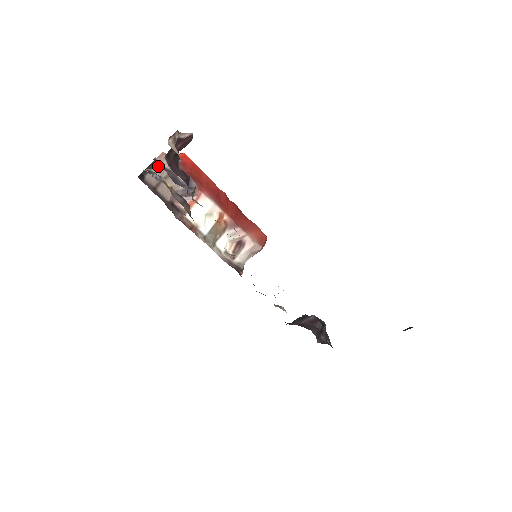
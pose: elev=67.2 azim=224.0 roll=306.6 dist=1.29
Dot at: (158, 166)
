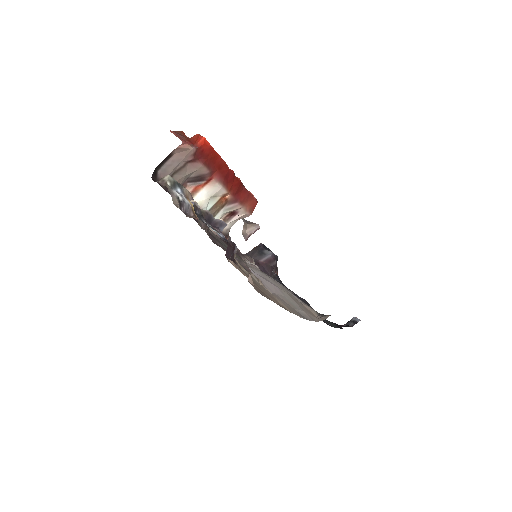
Dot at: (174, 157)
